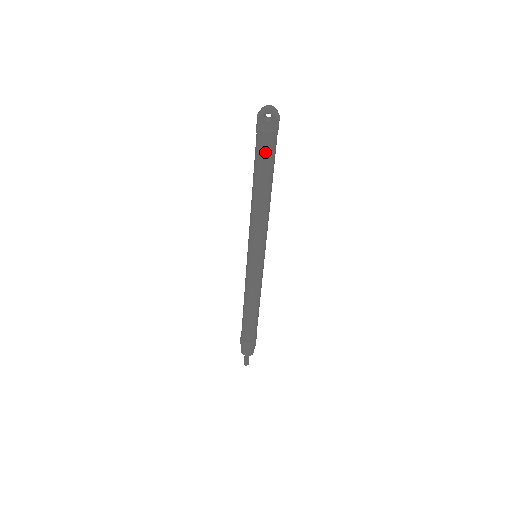
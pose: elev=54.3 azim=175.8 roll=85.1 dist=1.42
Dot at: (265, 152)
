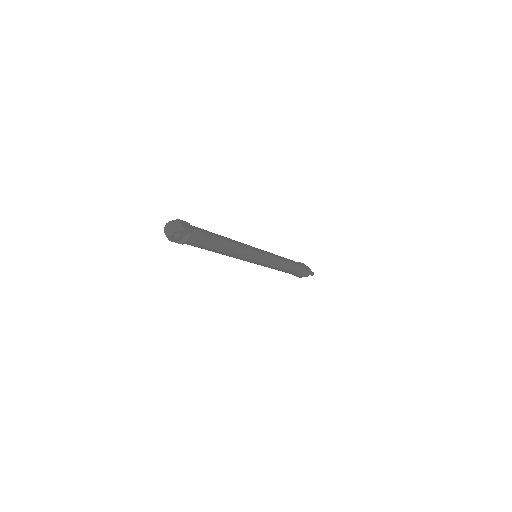
Dot at: (198, 244)
